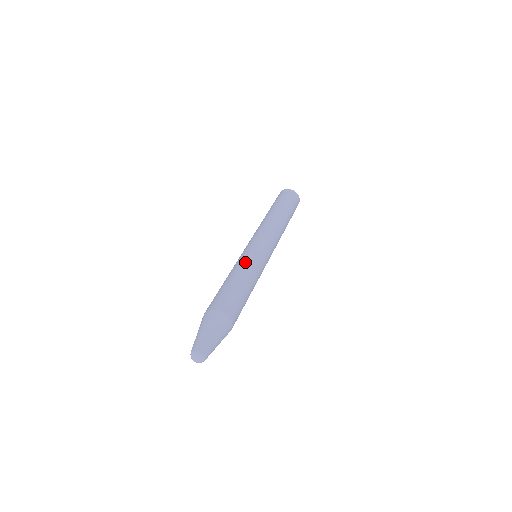
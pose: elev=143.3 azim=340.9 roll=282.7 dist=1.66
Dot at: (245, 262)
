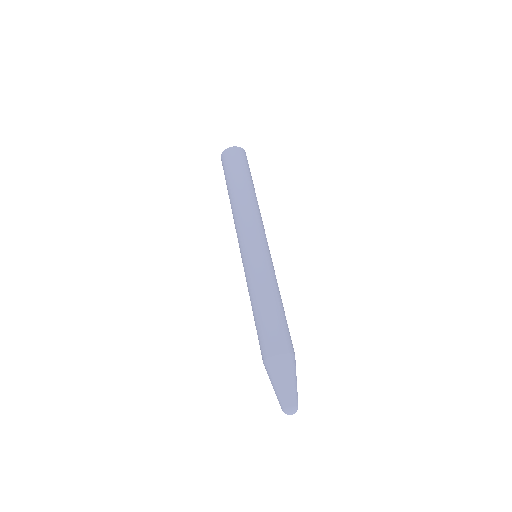
Dot at: (270, 277)
